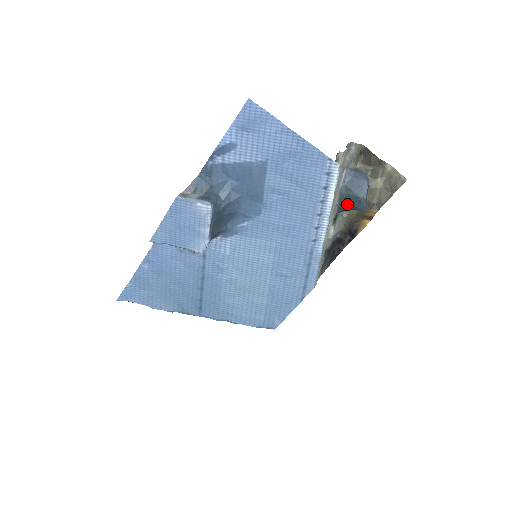
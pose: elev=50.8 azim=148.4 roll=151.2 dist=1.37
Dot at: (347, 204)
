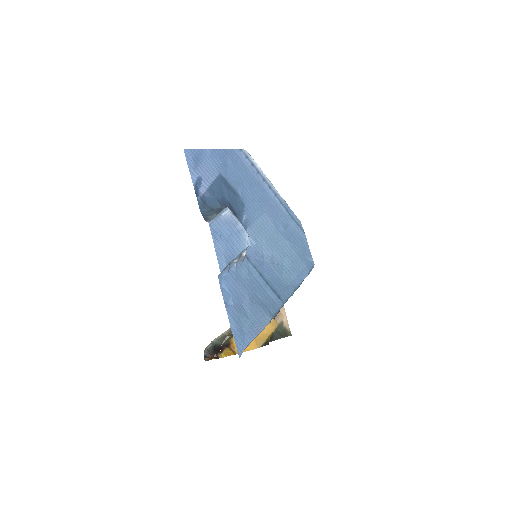
Dot at: occluded
